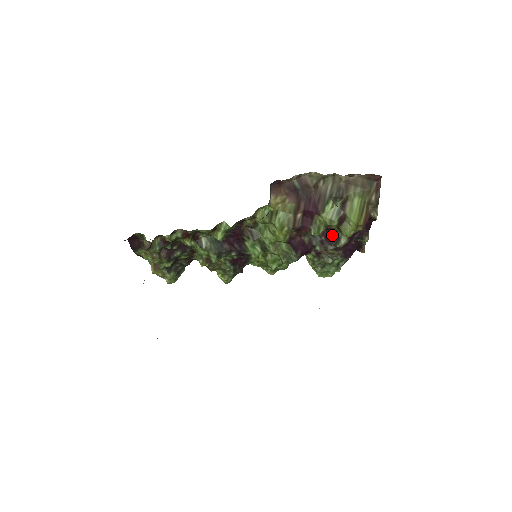
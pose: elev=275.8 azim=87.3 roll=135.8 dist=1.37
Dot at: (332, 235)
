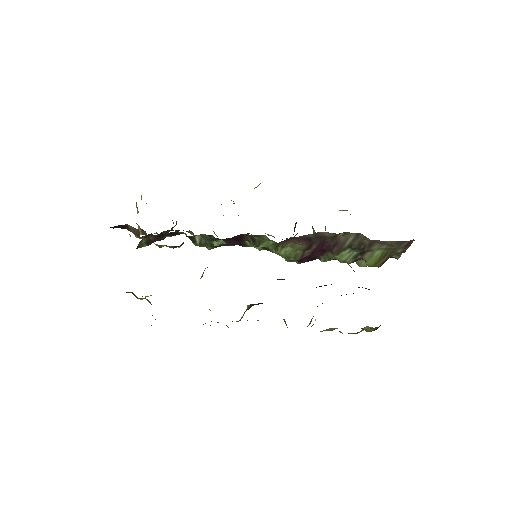
Dot at: occluded
